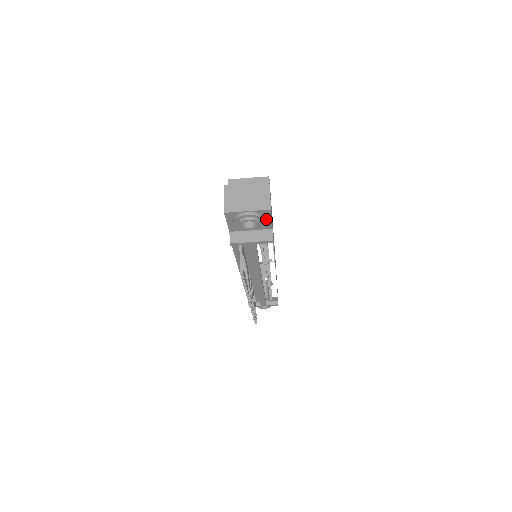
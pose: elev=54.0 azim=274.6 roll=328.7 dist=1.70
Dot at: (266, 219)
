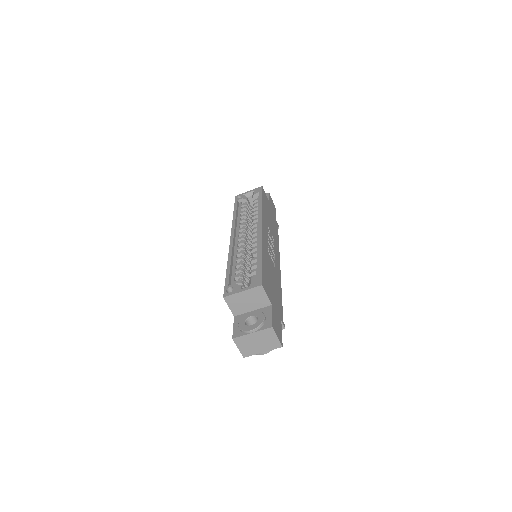
Dot at: occluded
